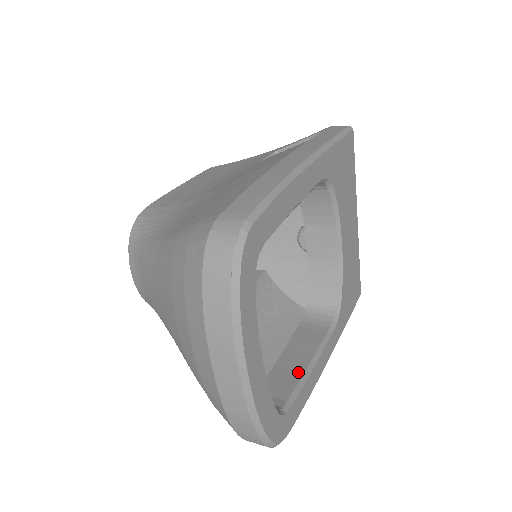
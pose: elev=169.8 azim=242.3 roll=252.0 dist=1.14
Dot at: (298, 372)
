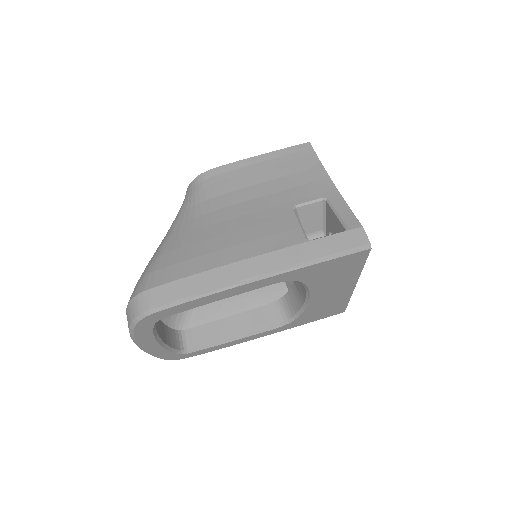
Dot at: (220, 337)
